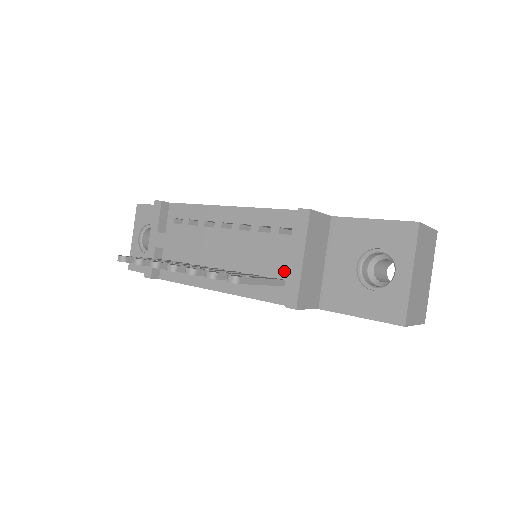
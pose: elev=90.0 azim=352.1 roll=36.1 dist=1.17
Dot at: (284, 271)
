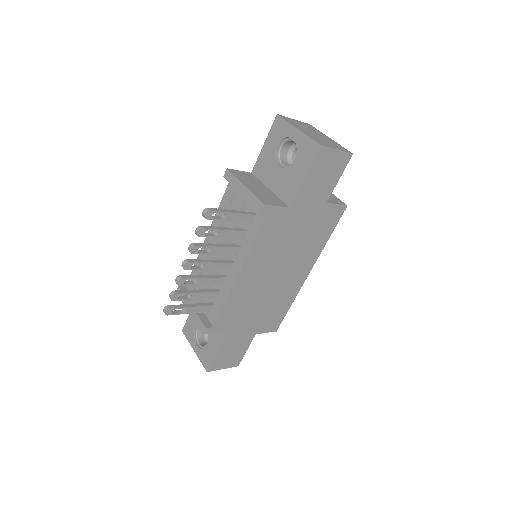
Dot at: (249, 210)
